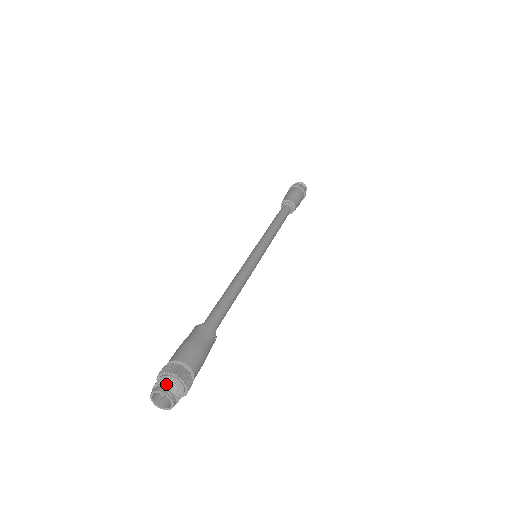
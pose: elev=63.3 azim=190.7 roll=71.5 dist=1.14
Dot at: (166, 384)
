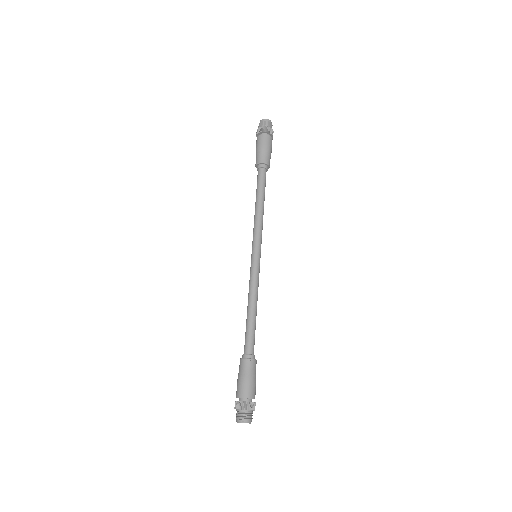
Dot at: (237, 417)
